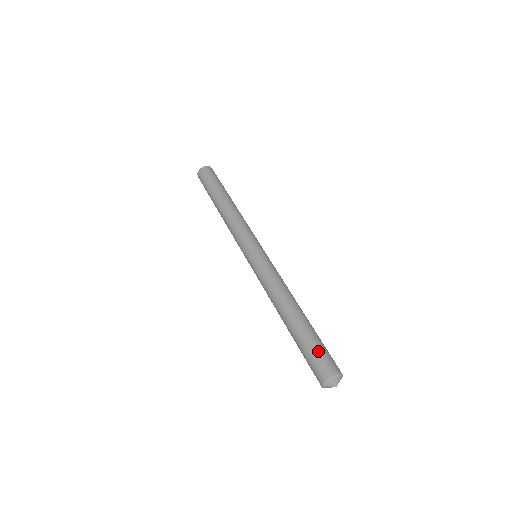
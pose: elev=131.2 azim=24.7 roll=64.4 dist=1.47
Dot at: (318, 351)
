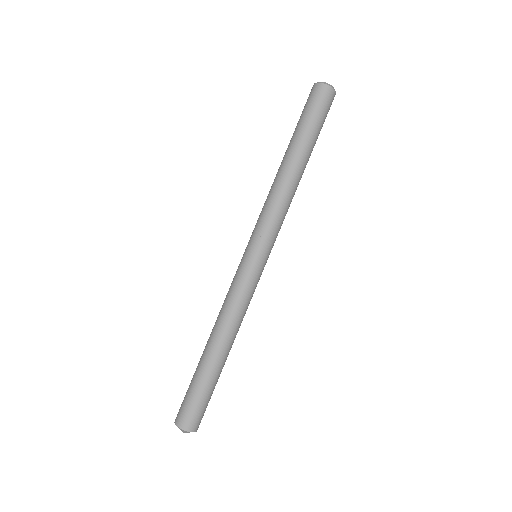
Dot at: (191, 400)
